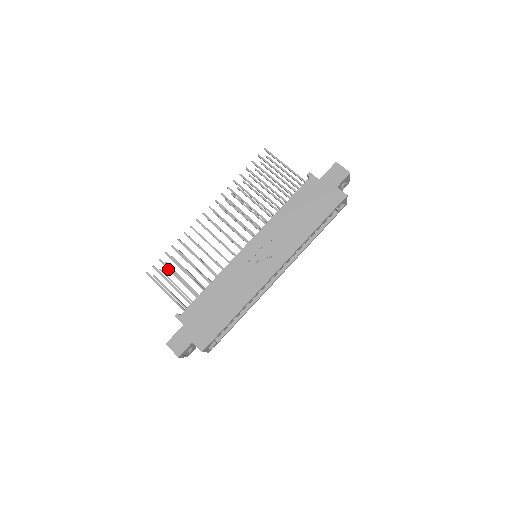
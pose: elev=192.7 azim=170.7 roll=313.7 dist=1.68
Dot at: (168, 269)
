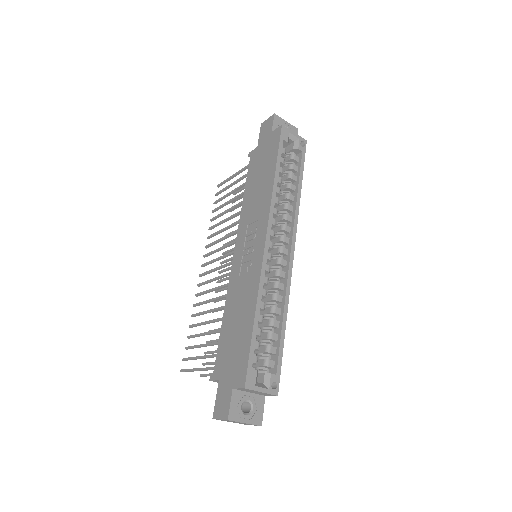
Dot at: (193, 348)
